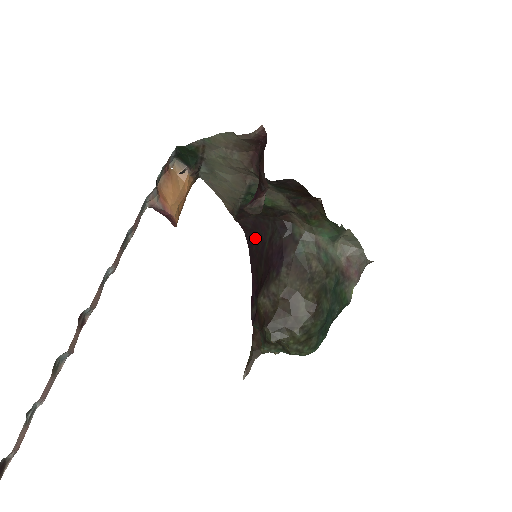
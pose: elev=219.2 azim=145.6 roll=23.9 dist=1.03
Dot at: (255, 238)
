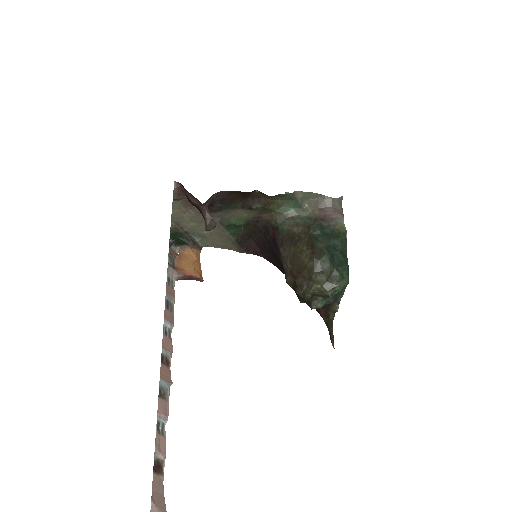
Dot at: (267, 253)
